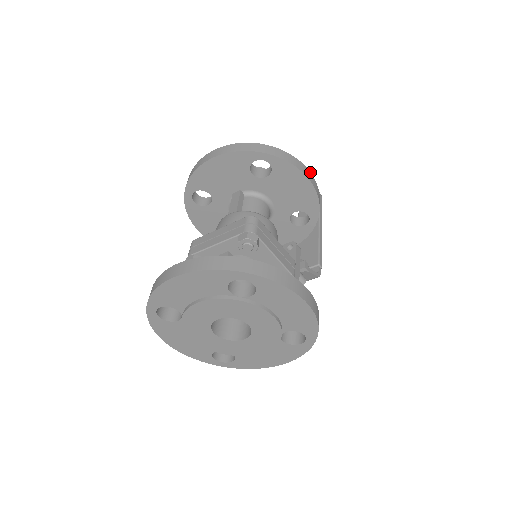
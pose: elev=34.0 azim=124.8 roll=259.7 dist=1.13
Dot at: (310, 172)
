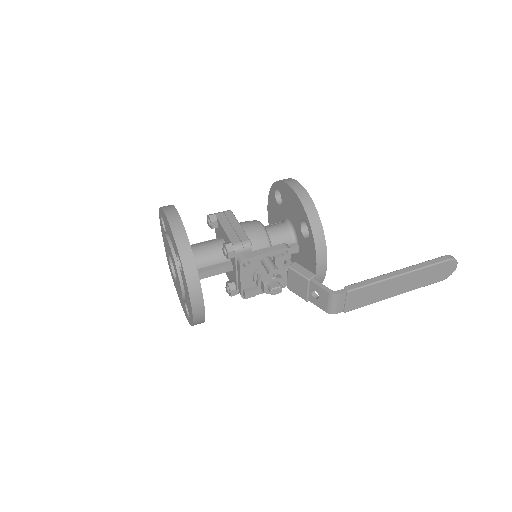
Dot at: occluded
